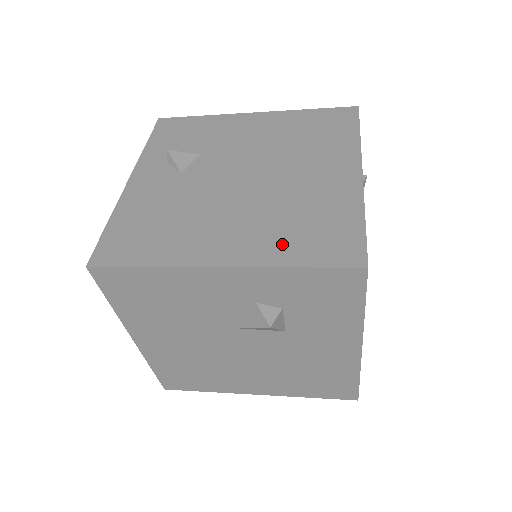
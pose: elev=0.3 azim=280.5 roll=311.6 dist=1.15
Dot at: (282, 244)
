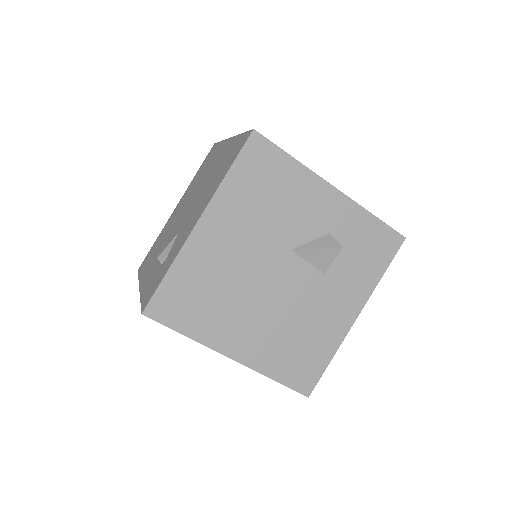
Dot at: occluded
